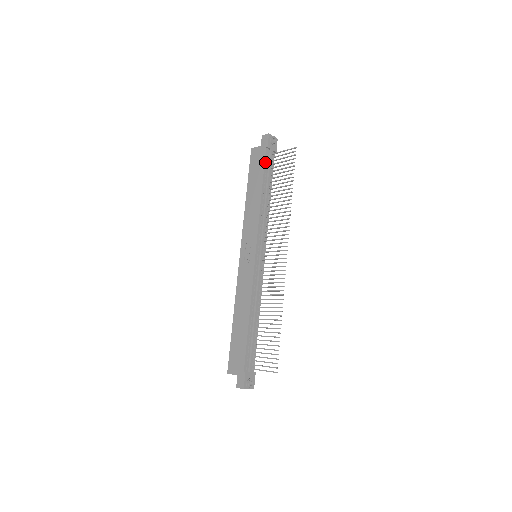
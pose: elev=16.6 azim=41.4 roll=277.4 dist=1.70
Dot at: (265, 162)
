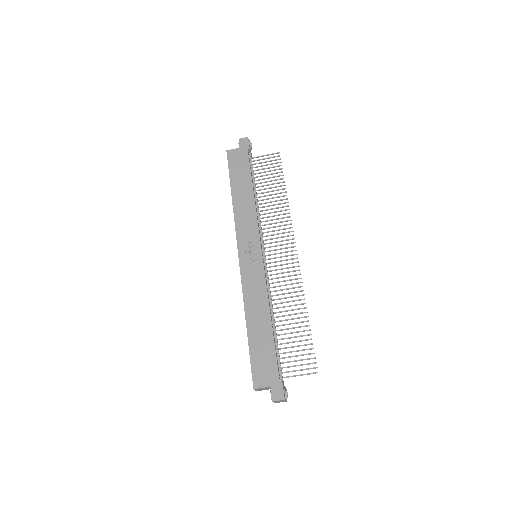
Dot at: (249, 163)
